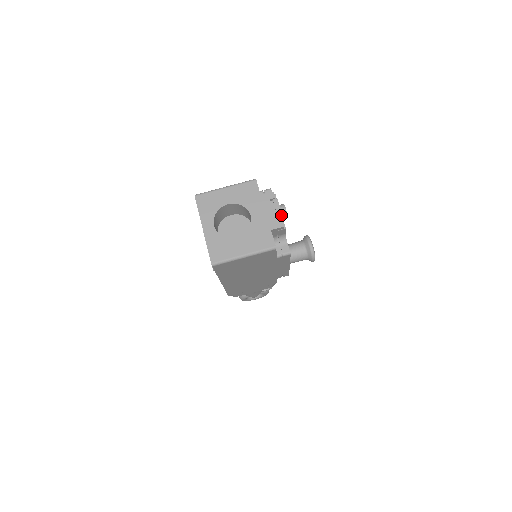
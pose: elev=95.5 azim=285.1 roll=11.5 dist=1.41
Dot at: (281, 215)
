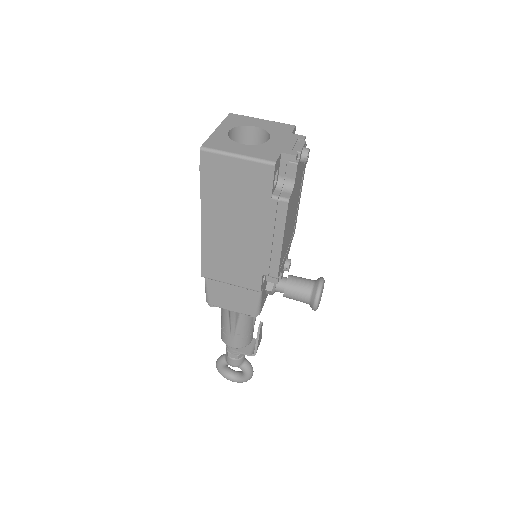
Dot at: (300, 149)
